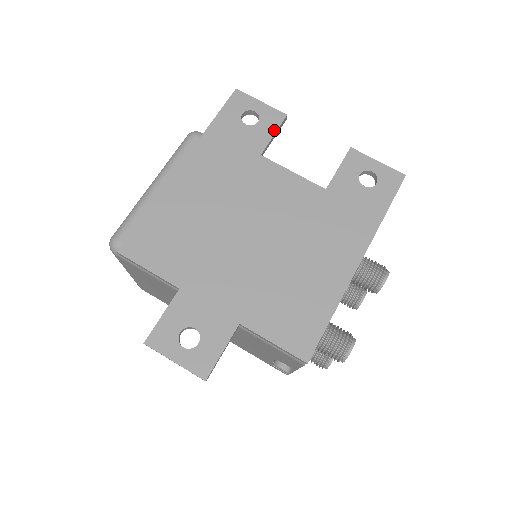
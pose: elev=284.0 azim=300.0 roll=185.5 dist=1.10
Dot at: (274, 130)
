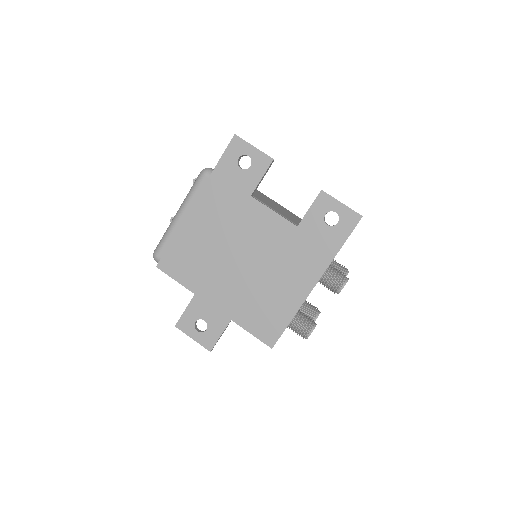
Dot at: (262, 174)
